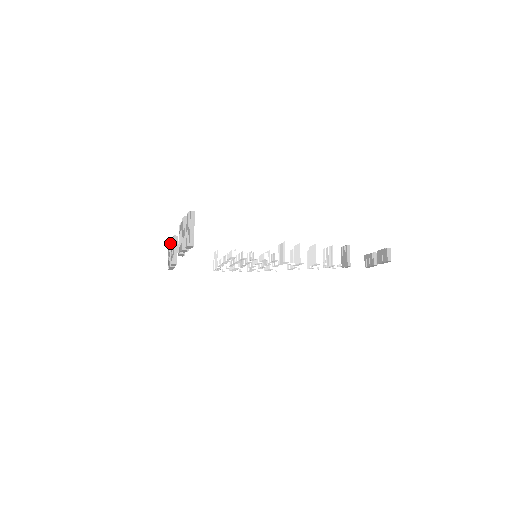
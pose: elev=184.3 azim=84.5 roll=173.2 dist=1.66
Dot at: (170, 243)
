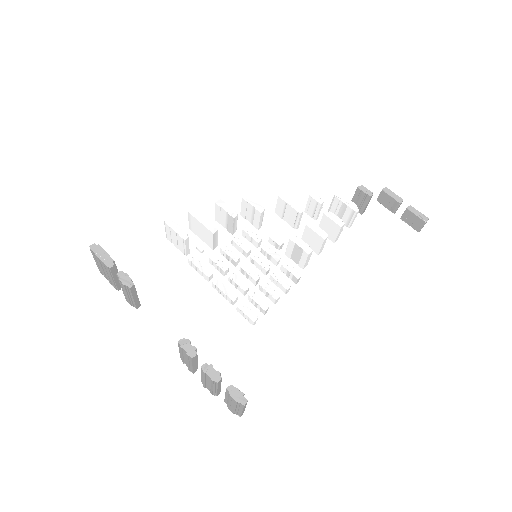
Dot at: (106, 269)
